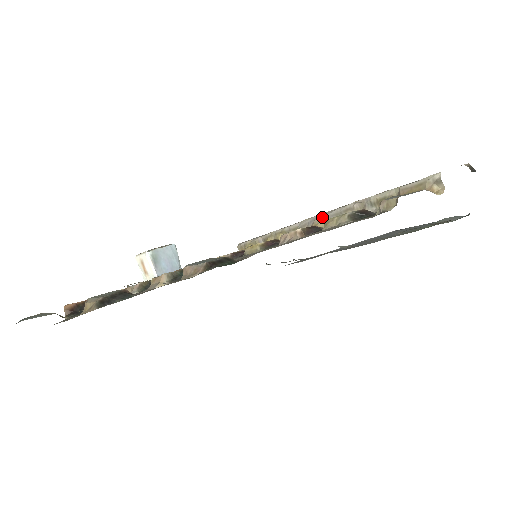
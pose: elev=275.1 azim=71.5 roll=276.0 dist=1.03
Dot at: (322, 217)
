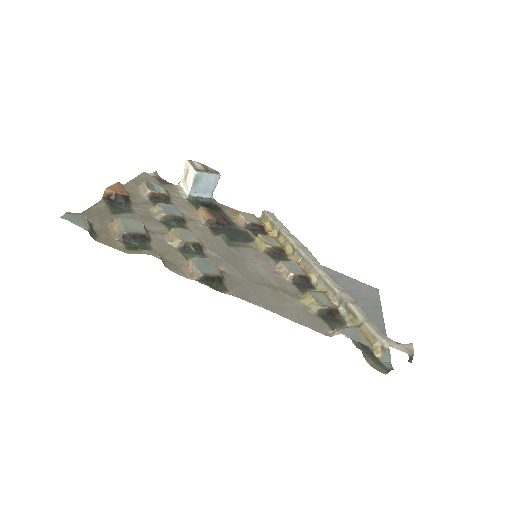
Dot at: (318, 273)
